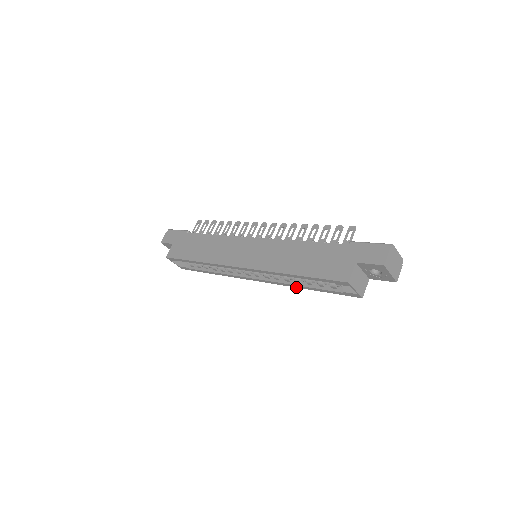
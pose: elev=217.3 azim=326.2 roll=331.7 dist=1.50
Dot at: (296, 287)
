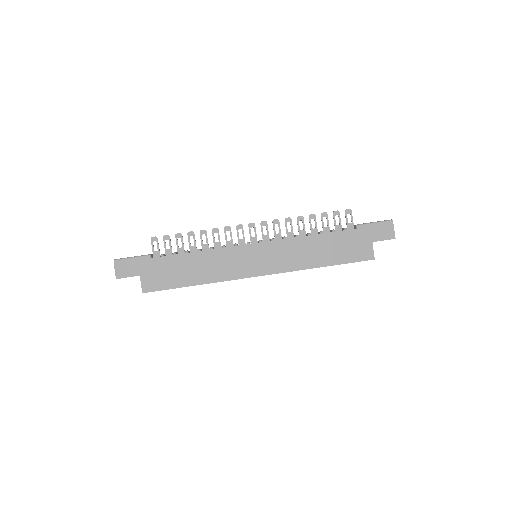
Dot at: occluded
